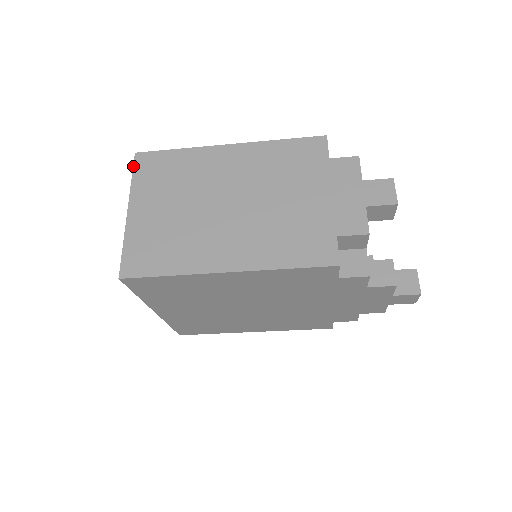
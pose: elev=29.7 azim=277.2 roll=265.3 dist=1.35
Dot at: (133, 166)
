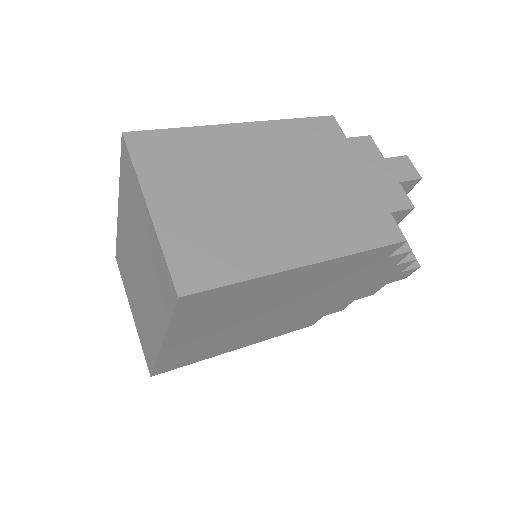
Dot at: (128, 149)
